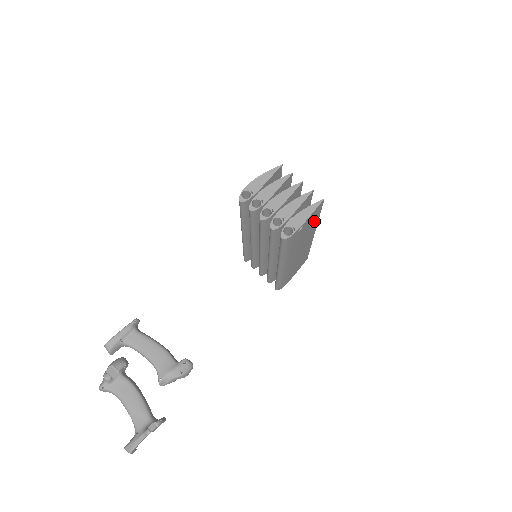
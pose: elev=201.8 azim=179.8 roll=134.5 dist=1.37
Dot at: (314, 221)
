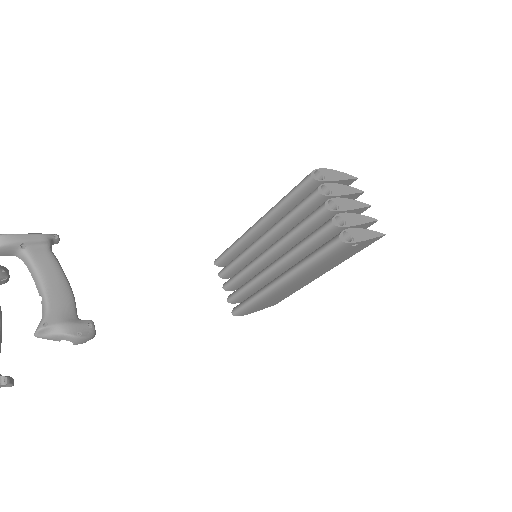
Dot at: (350, 254)
